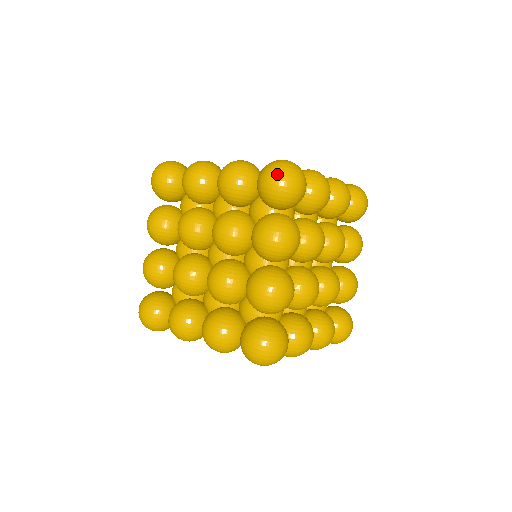
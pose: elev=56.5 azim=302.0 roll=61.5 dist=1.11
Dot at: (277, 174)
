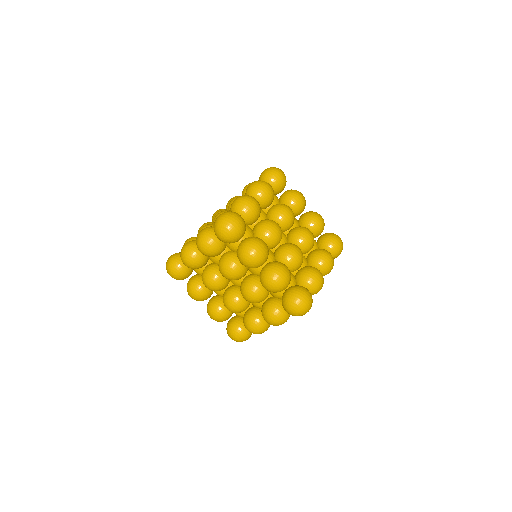
Dot at: (269, 168)
